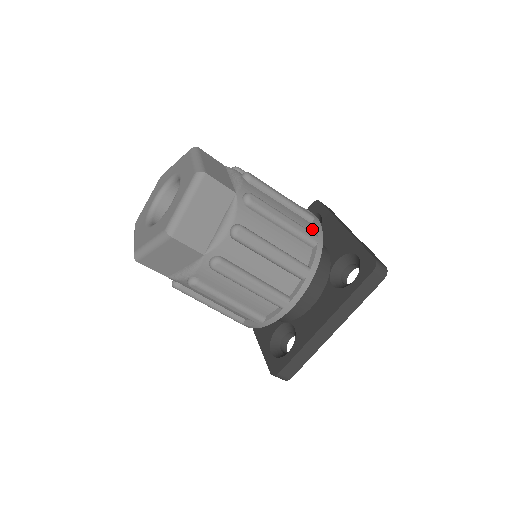
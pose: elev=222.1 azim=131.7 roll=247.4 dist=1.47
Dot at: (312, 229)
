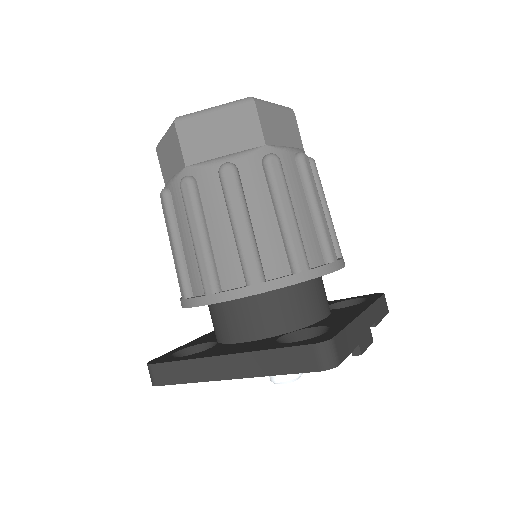
Dot at: (317, 265)
